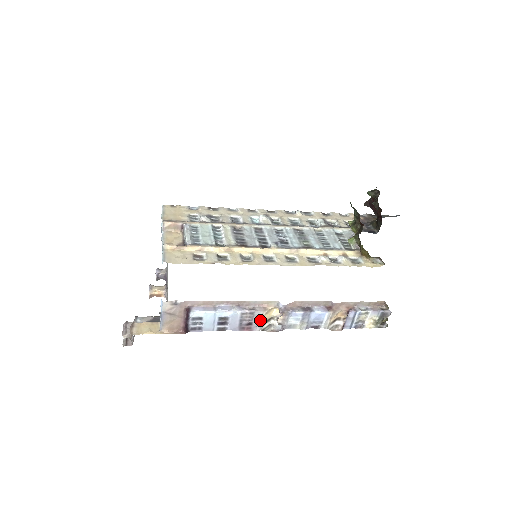
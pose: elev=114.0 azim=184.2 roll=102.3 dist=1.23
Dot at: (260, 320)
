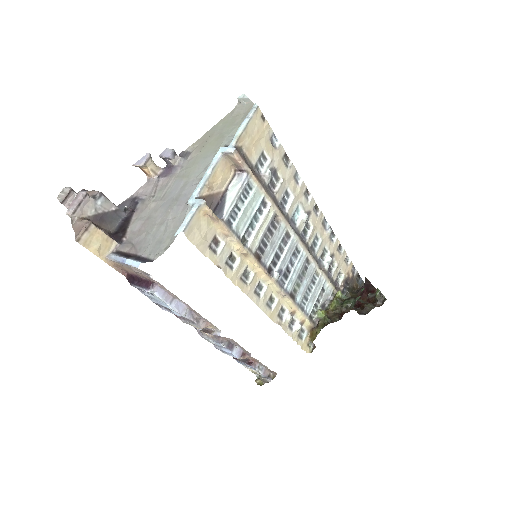
Dot at: (192, 324)
